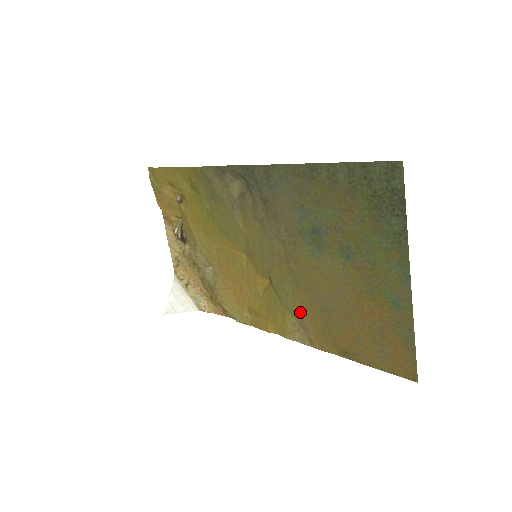
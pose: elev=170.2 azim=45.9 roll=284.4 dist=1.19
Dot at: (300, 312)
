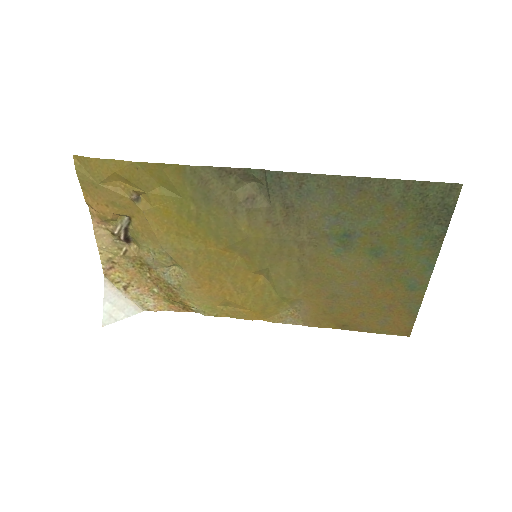
Dot at: (301, 300)
